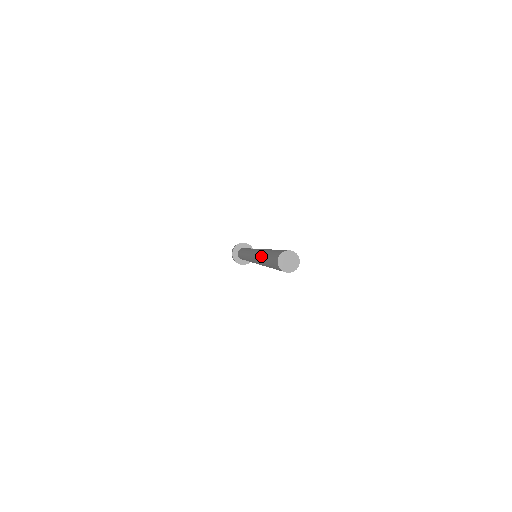
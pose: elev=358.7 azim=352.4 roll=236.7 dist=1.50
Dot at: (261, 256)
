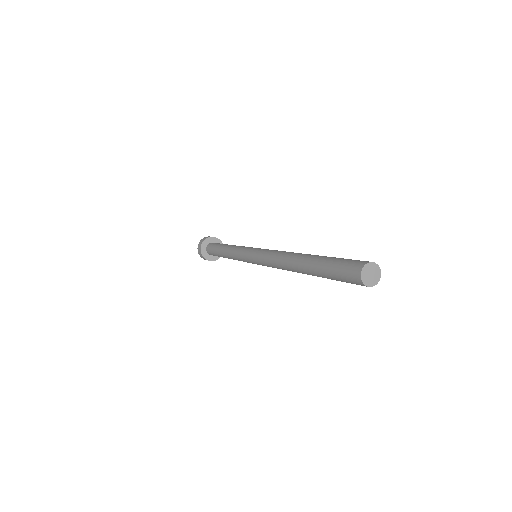
Dot at: (297, 261)
